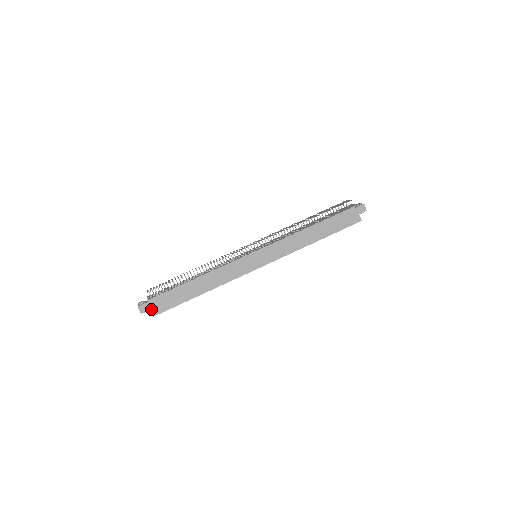
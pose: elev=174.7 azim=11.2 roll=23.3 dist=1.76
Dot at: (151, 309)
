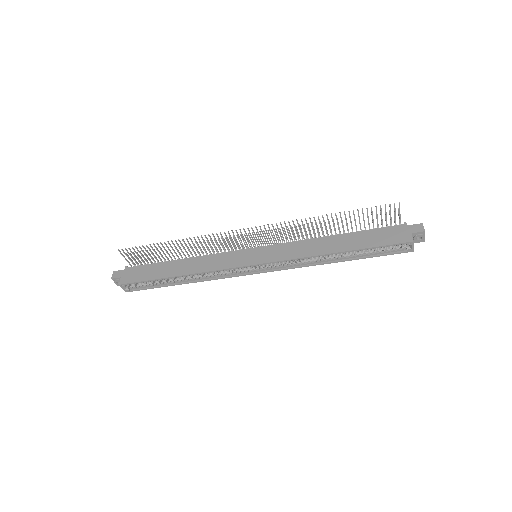
Dot at: (122, 277)
